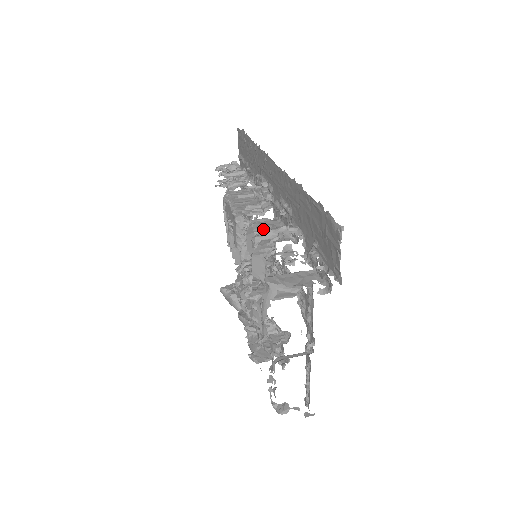
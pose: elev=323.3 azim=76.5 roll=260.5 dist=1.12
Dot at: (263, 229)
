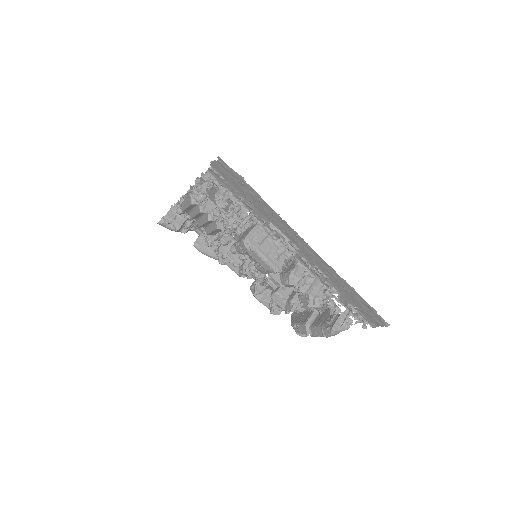
Dot at: occluded
